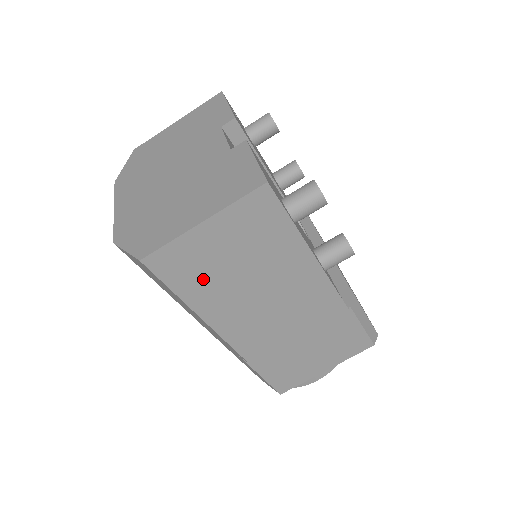
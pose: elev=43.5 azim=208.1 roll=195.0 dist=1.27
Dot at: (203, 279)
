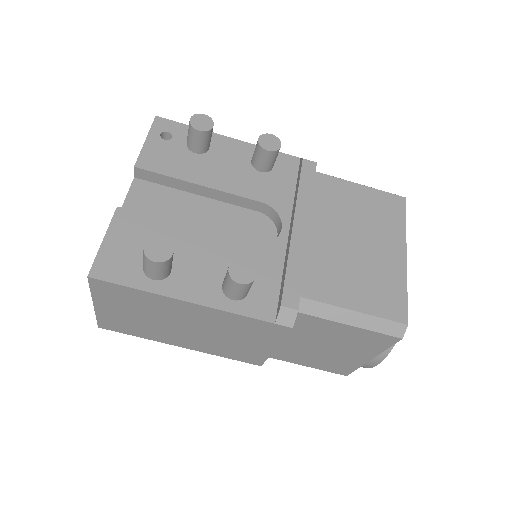
Dot at: (145, 329)
